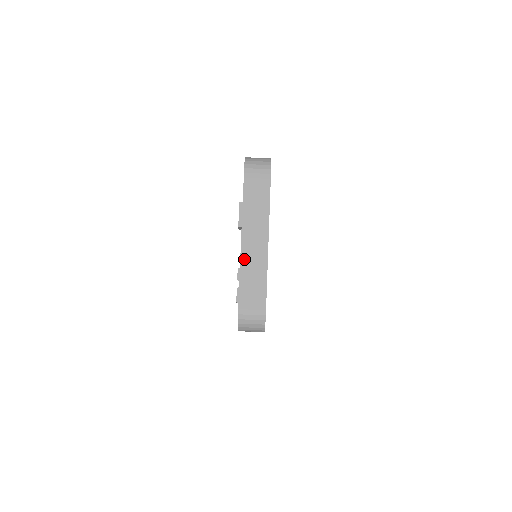
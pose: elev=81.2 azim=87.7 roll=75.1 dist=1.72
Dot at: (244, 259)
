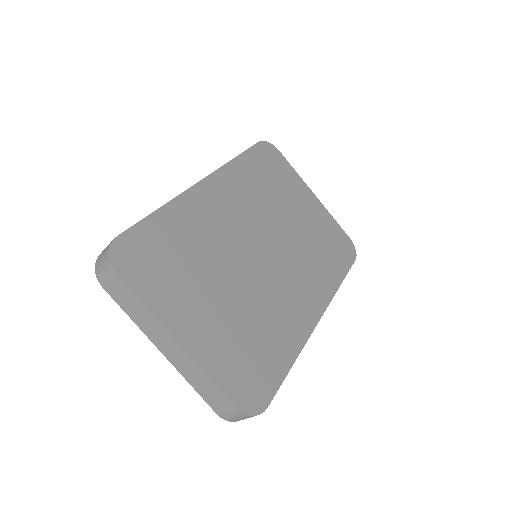
Dot at: (179, 369)
